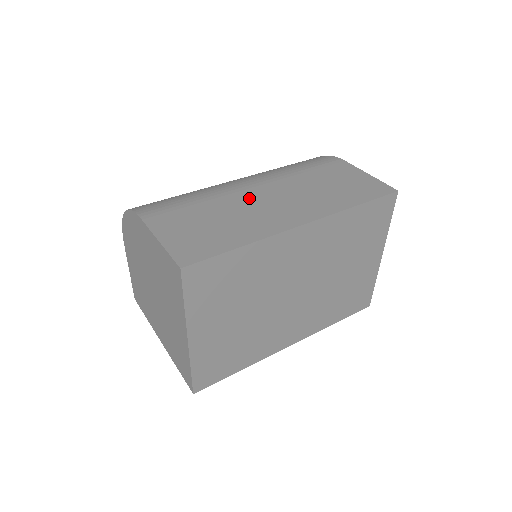
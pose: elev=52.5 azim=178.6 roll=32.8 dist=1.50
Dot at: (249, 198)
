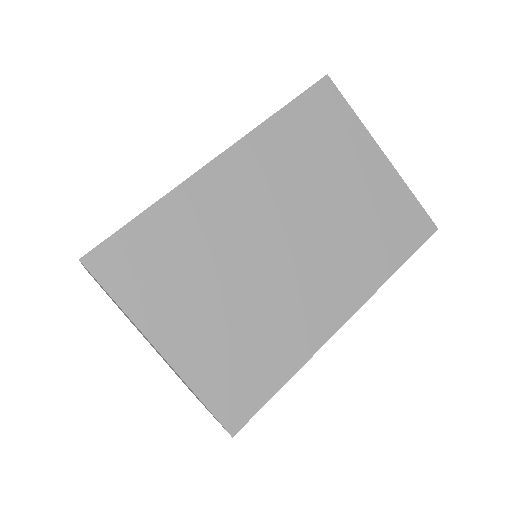
Dot at: occluded
